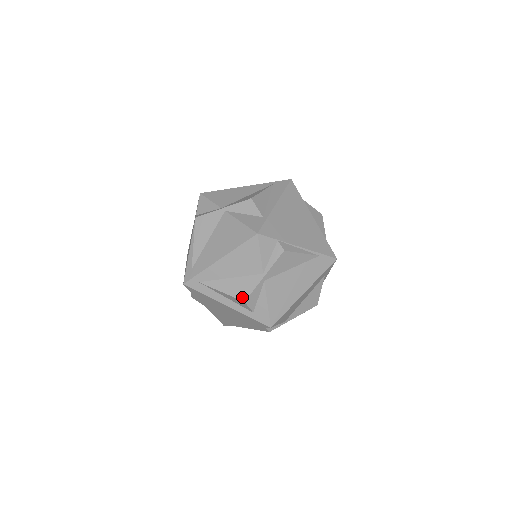
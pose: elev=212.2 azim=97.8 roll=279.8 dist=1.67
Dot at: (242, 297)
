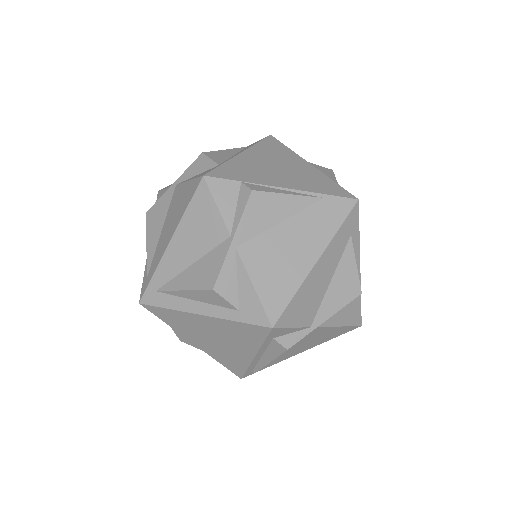
Dot at: (209, 284)
